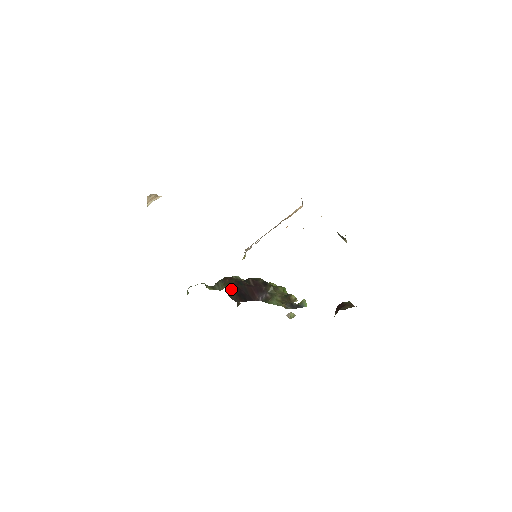
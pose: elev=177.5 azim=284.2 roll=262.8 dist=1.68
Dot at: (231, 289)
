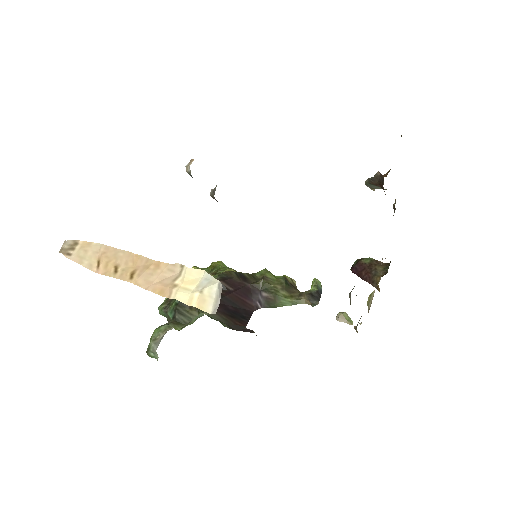
Dot at: (216, 313)
